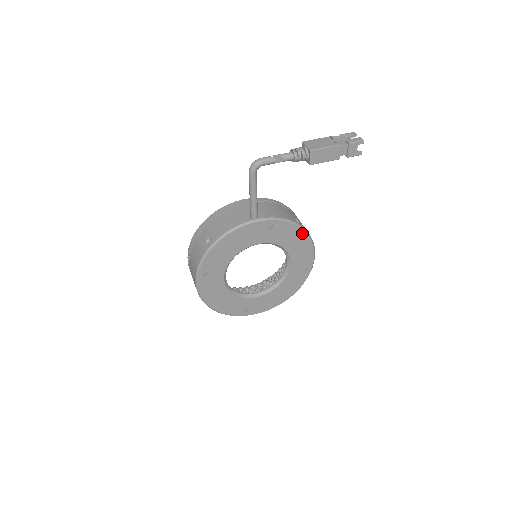
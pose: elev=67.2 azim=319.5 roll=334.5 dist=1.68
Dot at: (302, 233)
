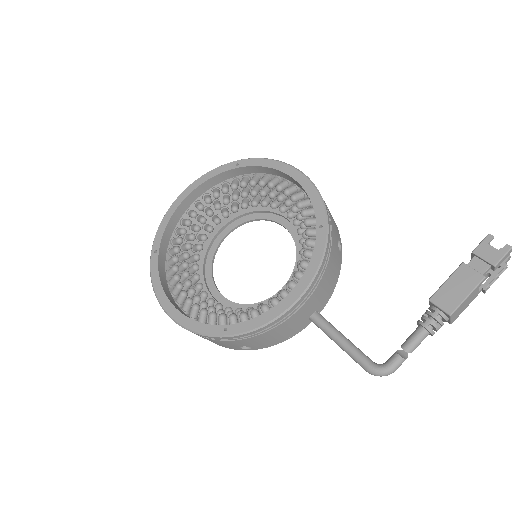
Dot at: occluded
